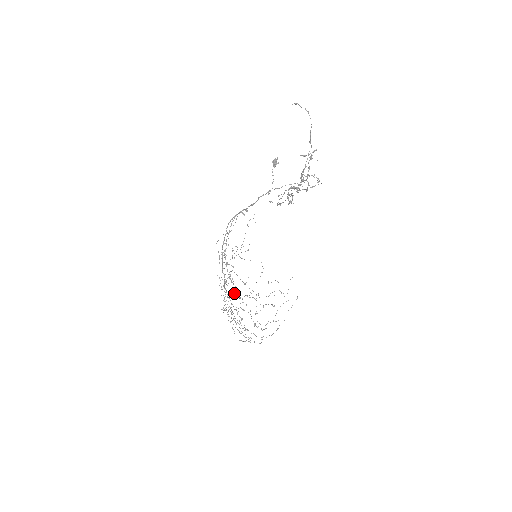
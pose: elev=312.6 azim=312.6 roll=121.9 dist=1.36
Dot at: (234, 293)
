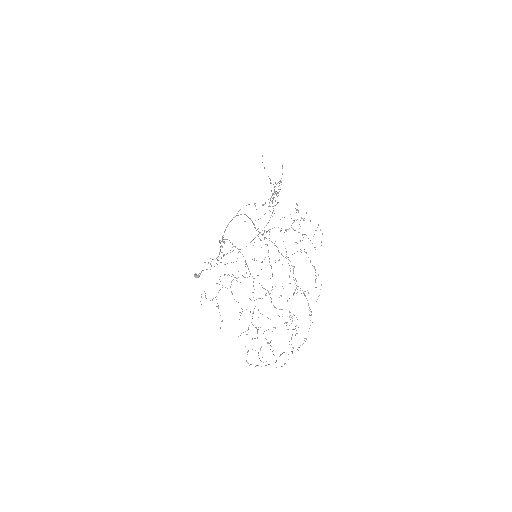
Dot at: occluded
